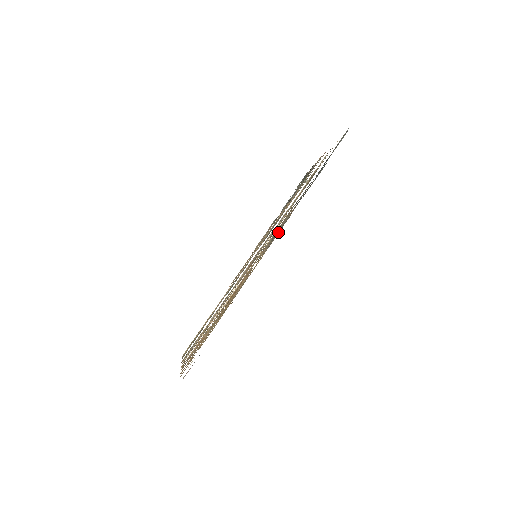
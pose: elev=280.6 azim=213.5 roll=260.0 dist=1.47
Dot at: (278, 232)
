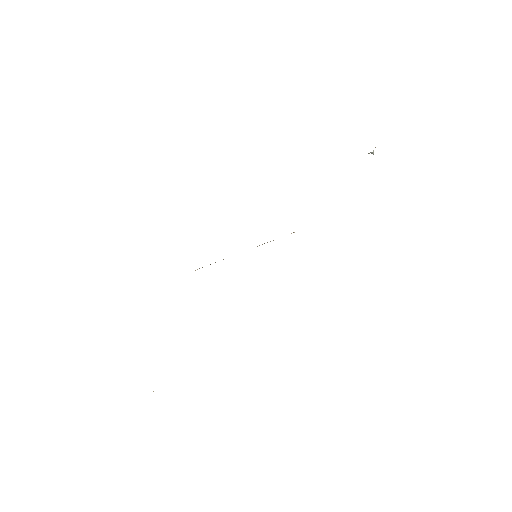
Dot at: occluded
